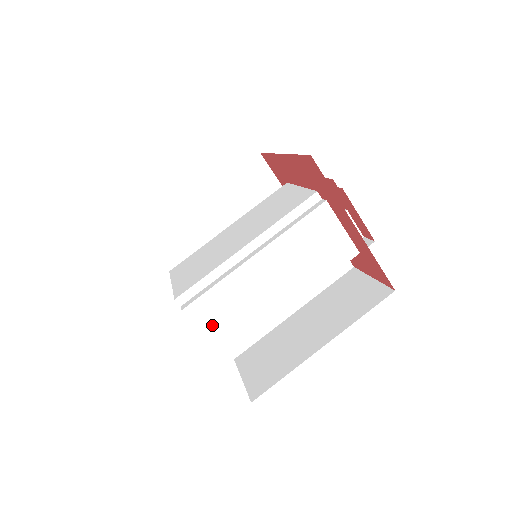
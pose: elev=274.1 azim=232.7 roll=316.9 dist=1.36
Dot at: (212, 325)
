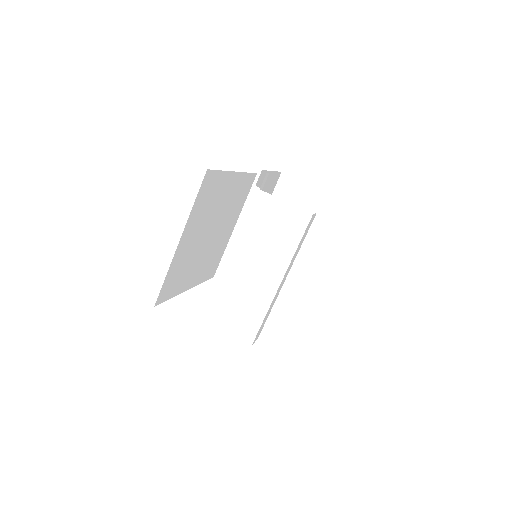
Dot at: (230, 322)
